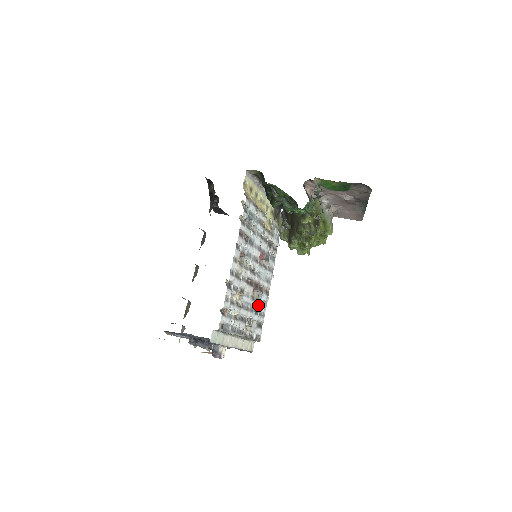
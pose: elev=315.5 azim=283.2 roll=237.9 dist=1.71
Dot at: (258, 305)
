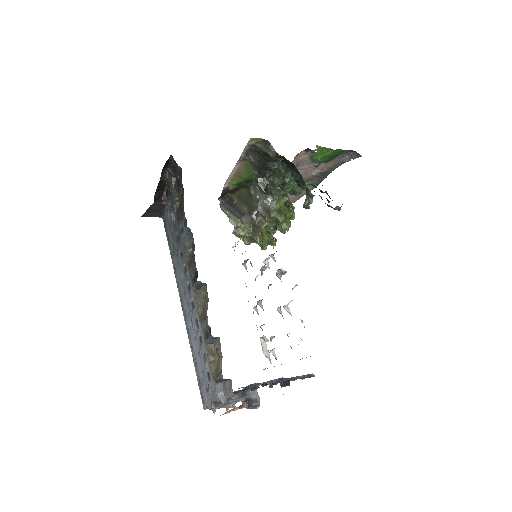
Dot at: occluded
